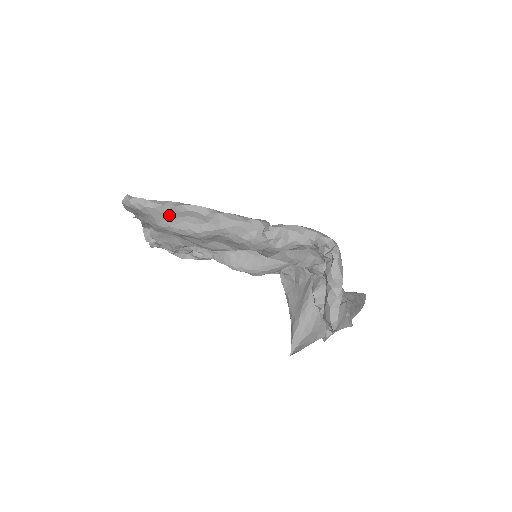
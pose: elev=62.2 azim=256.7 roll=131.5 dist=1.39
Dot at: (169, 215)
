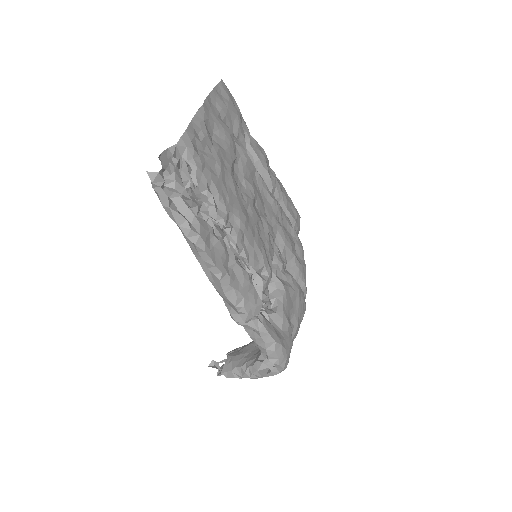
Dot at: occluded
